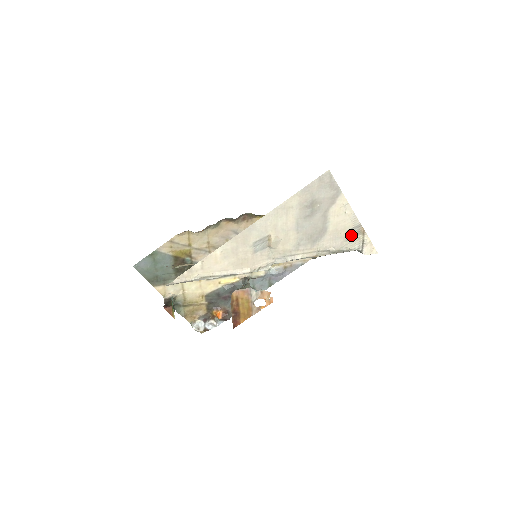
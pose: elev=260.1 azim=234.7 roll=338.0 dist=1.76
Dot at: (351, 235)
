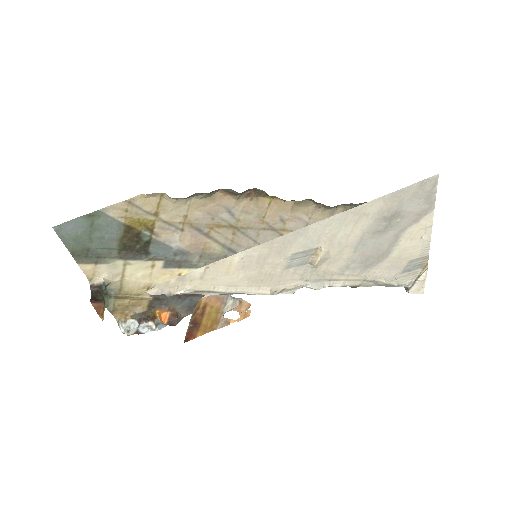
Dot at: (410, 267)
